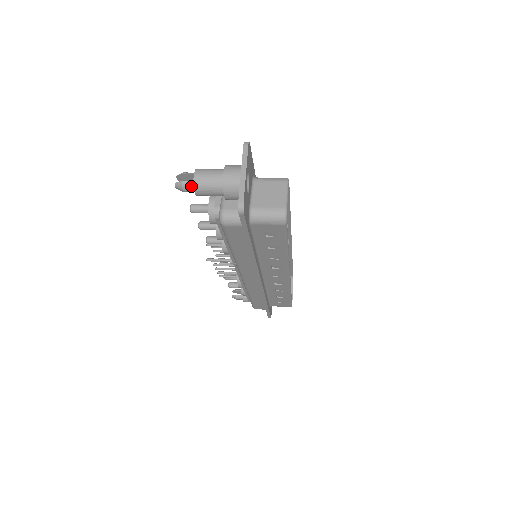
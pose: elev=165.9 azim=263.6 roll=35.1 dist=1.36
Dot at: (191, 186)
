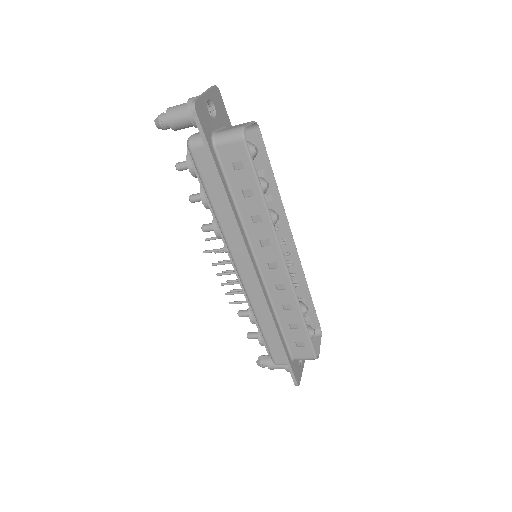
Dot at: (165, 117)
